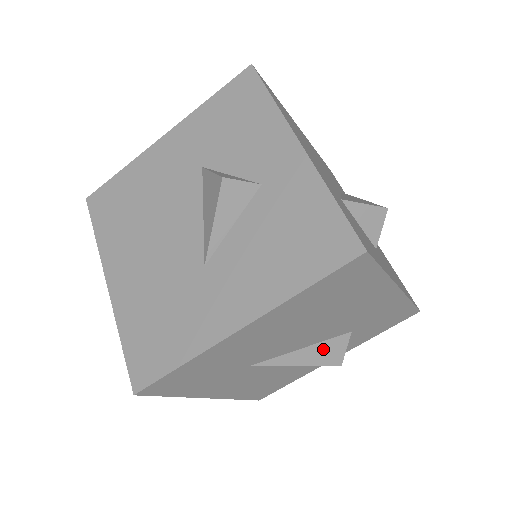
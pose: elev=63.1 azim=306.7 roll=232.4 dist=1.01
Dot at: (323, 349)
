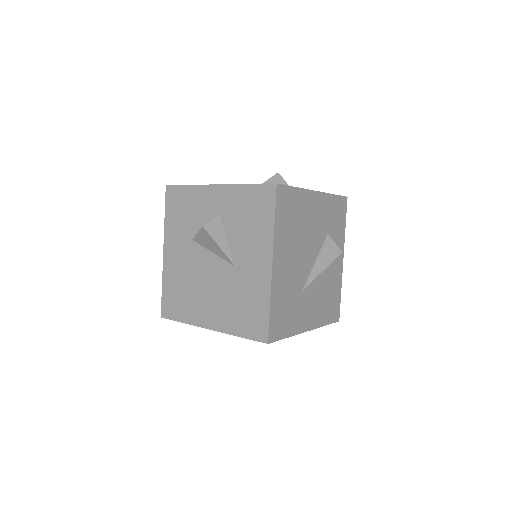
Dot at: (325, 253)
